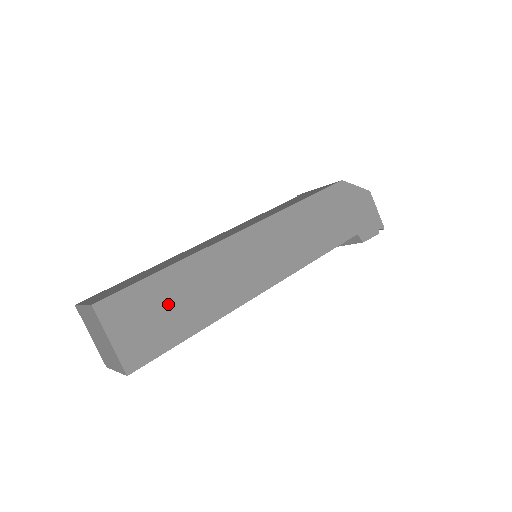
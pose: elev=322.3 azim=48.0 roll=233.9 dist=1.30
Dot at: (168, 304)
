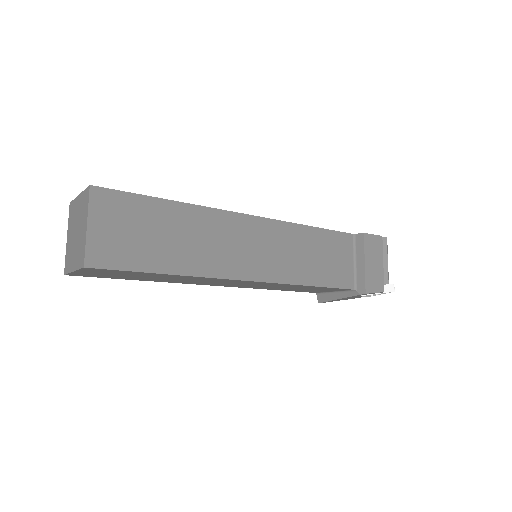
Dot at: occluded
